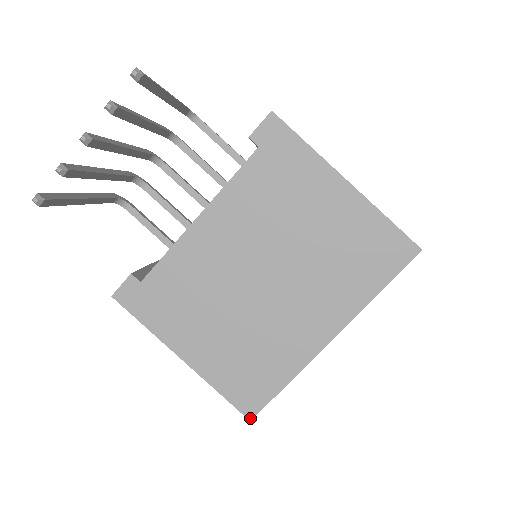
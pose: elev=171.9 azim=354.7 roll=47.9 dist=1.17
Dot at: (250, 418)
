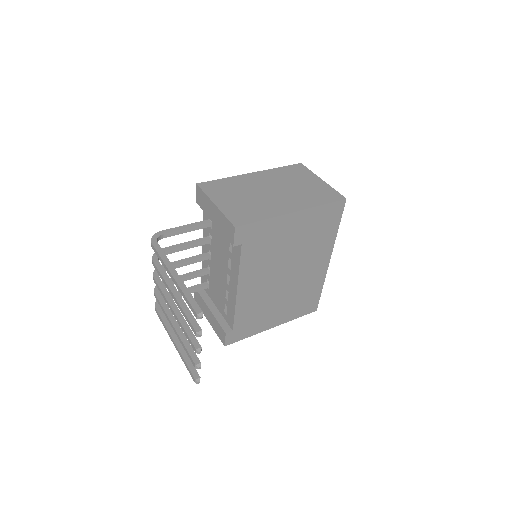
Dot at: (316, 310)
